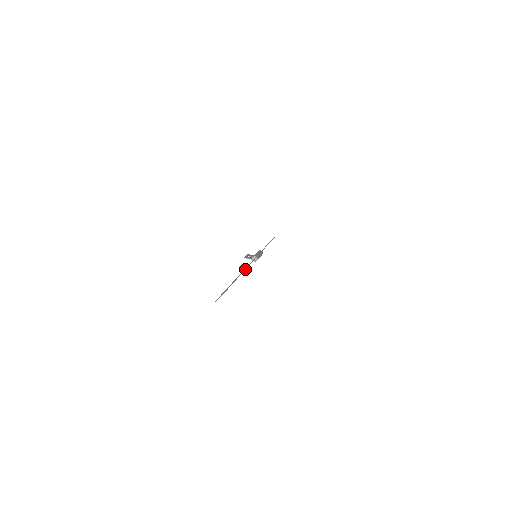
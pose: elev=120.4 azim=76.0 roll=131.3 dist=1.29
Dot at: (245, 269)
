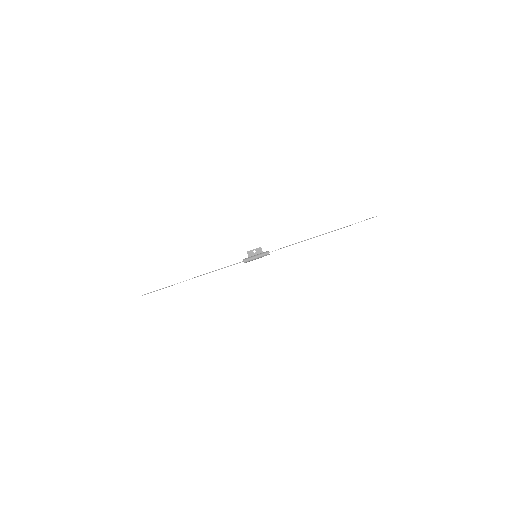
Dot at: occluded
